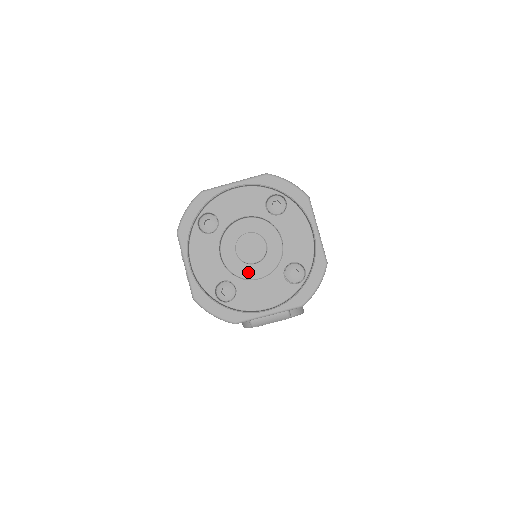
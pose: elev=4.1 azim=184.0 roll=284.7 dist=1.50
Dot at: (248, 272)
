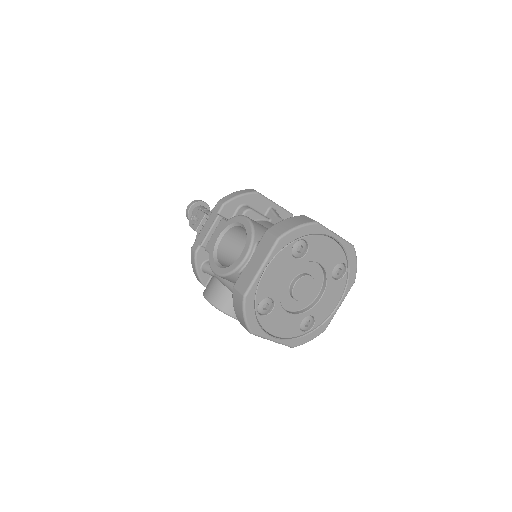
Dot at: (309, 299)
